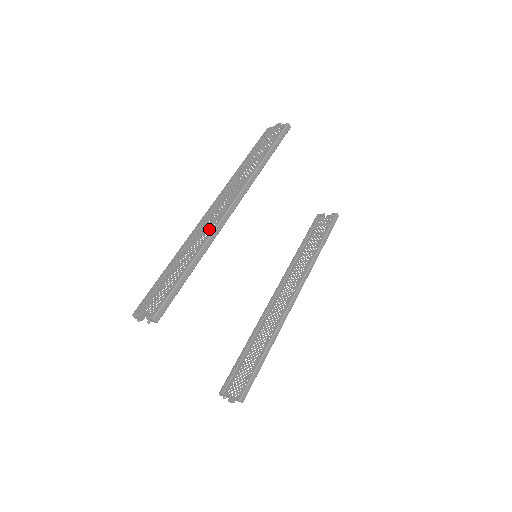
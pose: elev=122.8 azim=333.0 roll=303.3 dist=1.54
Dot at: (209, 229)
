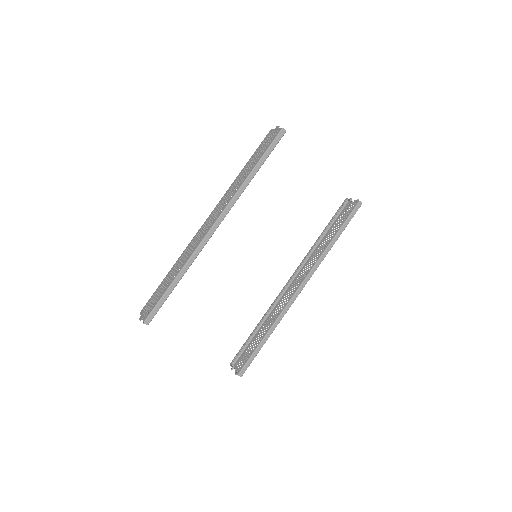
Dot at: (195, 245)
